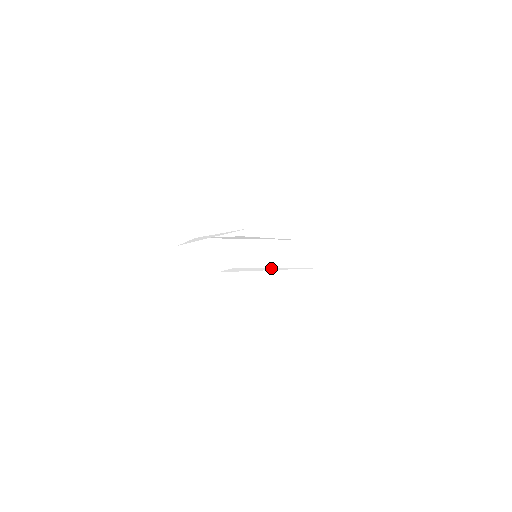
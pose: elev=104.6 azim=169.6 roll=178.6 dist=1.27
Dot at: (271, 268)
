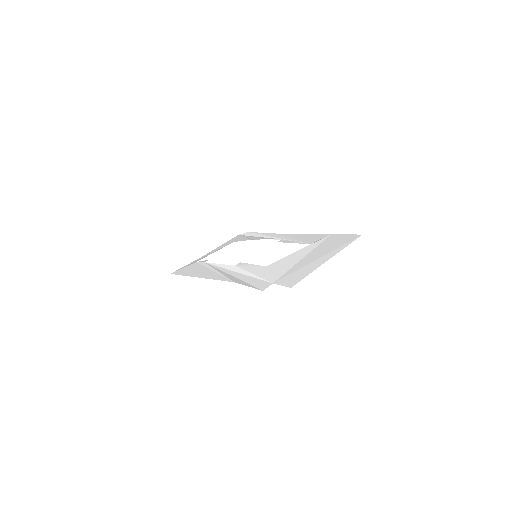
Dot at: (274, 238)
